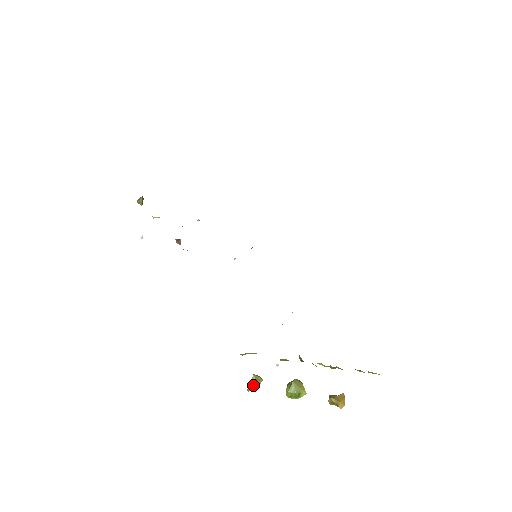
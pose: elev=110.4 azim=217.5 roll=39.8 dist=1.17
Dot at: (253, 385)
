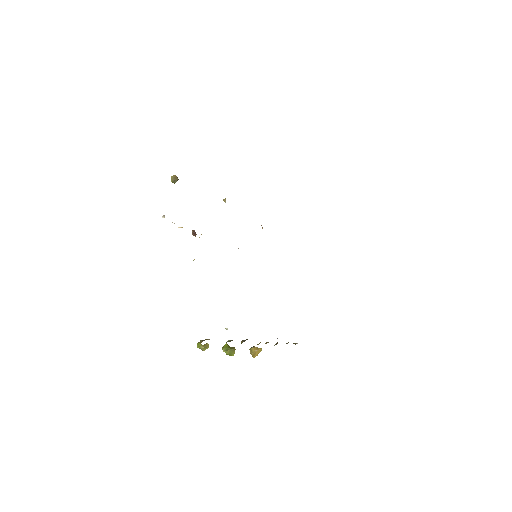
Dot at: (201, 348)
